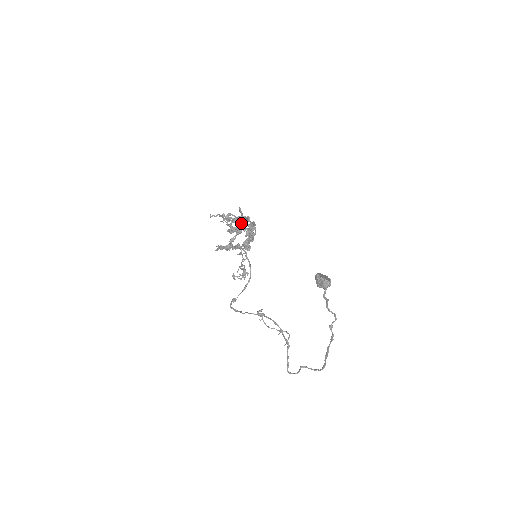
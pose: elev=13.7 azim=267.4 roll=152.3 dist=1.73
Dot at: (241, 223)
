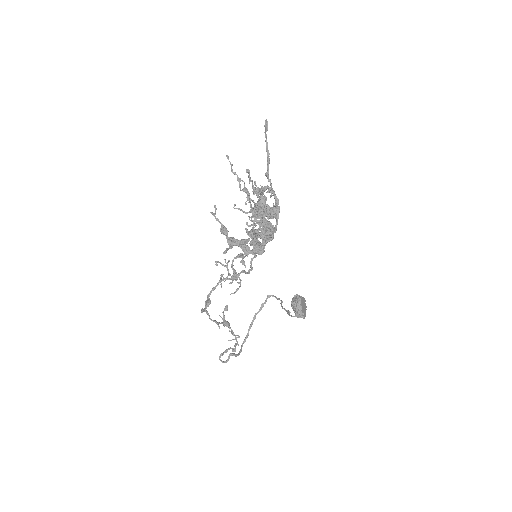
Dot at: (269, 235)
